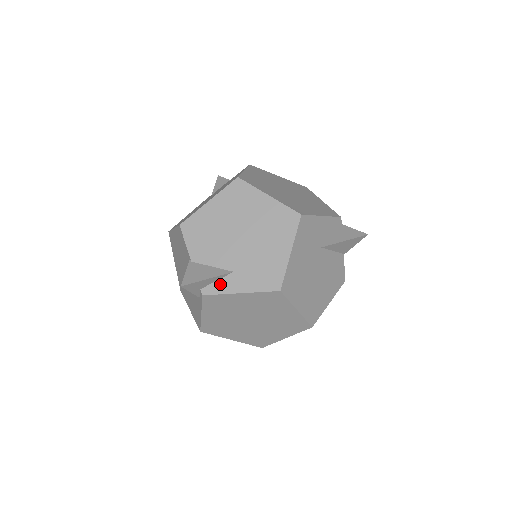
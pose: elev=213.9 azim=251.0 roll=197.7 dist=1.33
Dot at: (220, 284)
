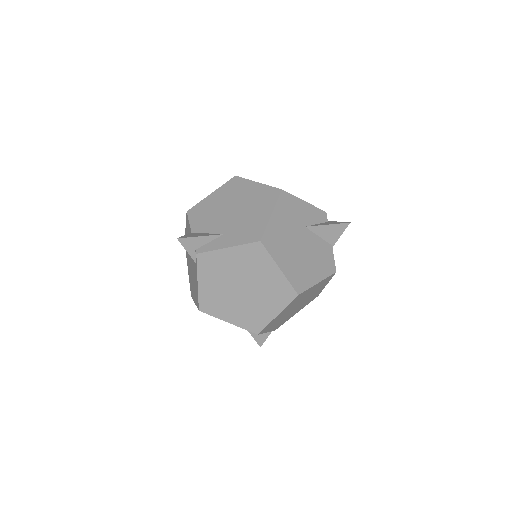
Dot at: (212, 244)
